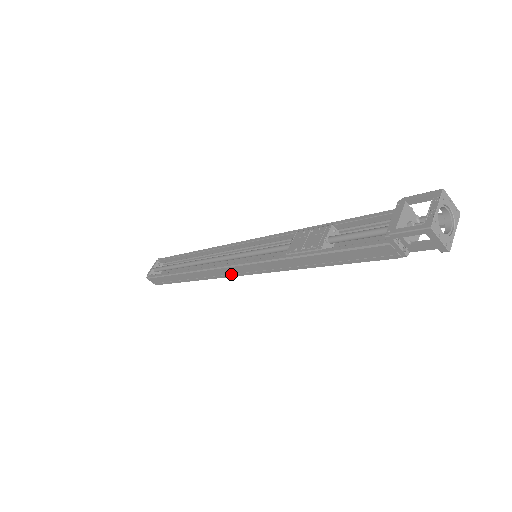
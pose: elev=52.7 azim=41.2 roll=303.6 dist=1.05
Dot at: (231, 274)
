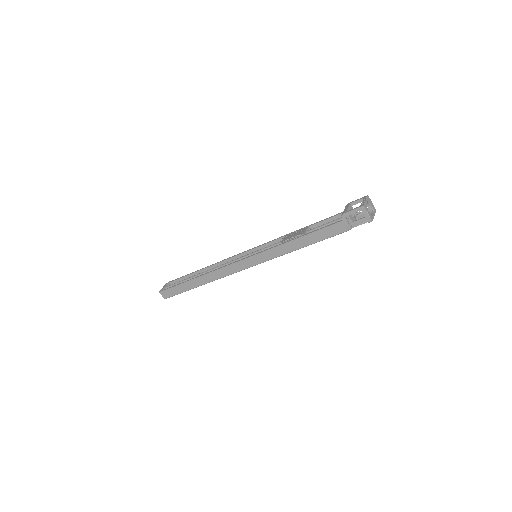
Dot at: (237, 269)
